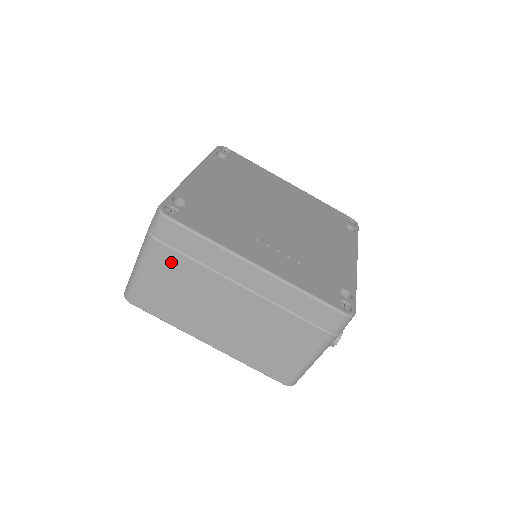
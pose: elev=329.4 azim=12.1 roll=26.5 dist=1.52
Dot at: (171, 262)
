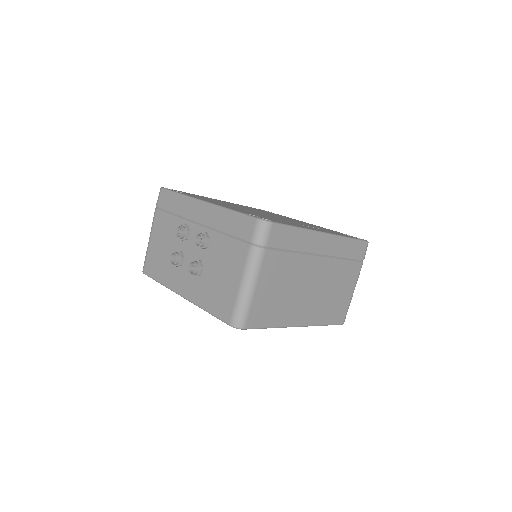
Dot at: (276, 264)
